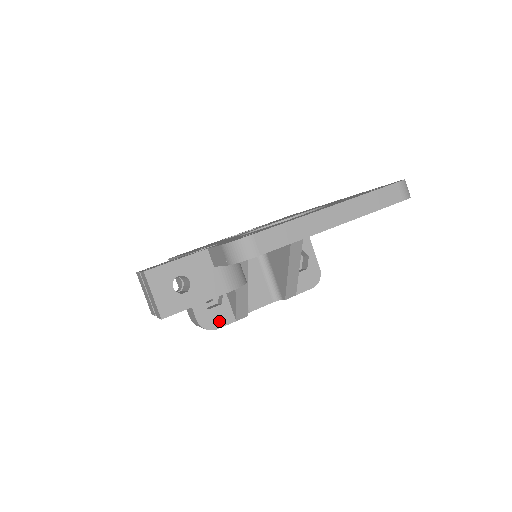
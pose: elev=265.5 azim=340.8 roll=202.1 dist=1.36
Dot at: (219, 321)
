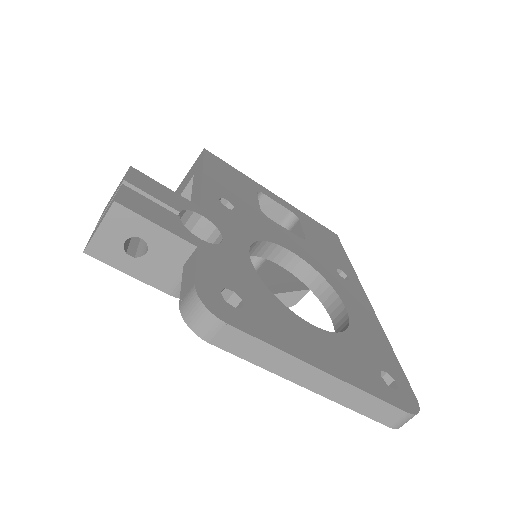
Dot at: occluded
